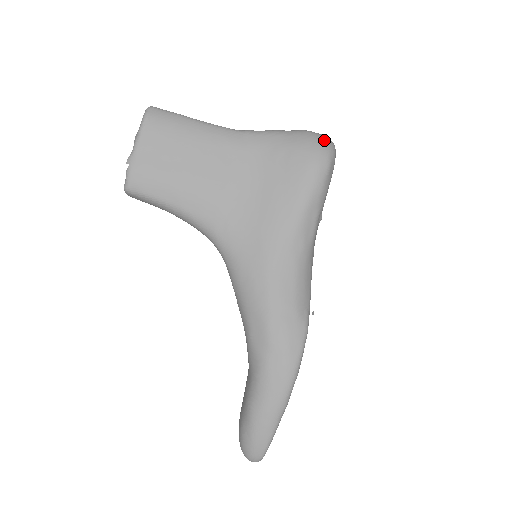
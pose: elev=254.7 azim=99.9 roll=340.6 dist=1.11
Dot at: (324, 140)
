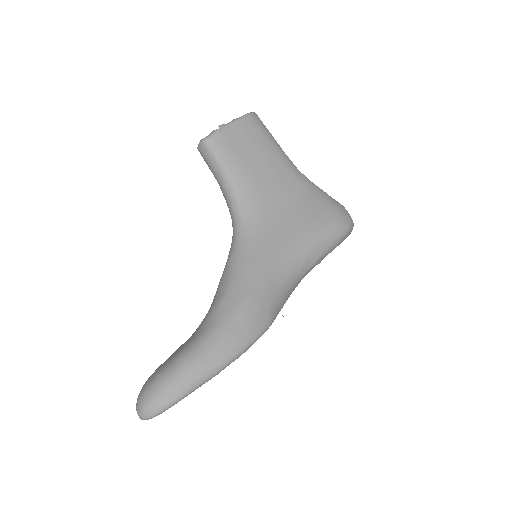
Dot at: occluded
